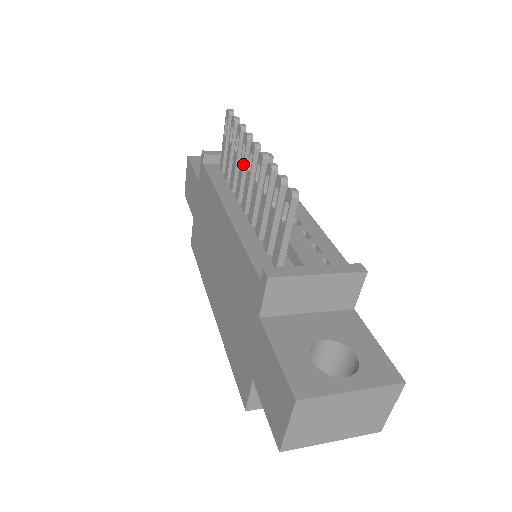
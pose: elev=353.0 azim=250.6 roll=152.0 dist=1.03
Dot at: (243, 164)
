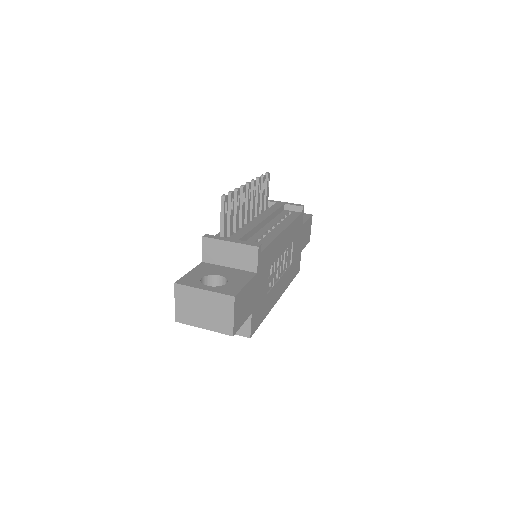
Dot at: occluded
